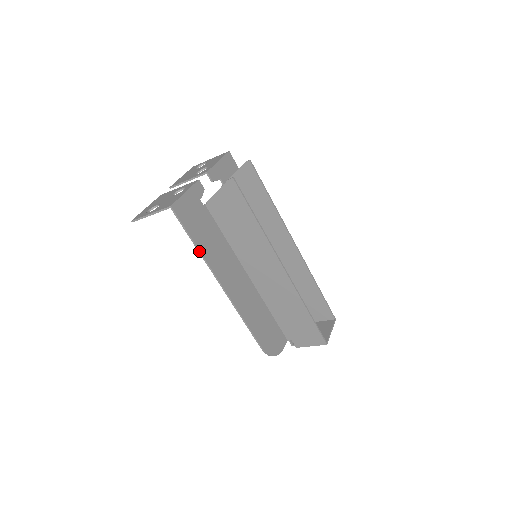
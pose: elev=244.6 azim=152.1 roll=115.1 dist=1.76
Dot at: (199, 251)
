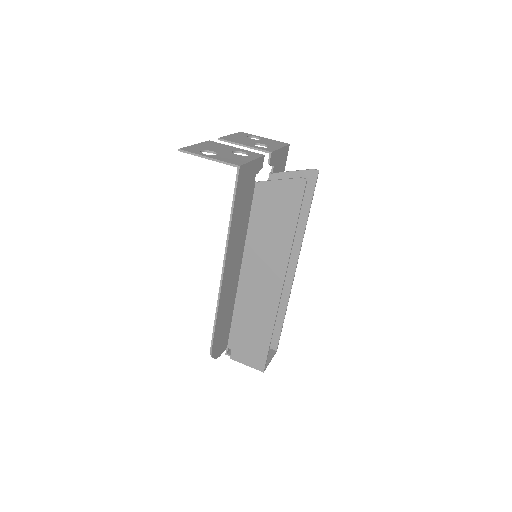
Dot at: (230, 224)
